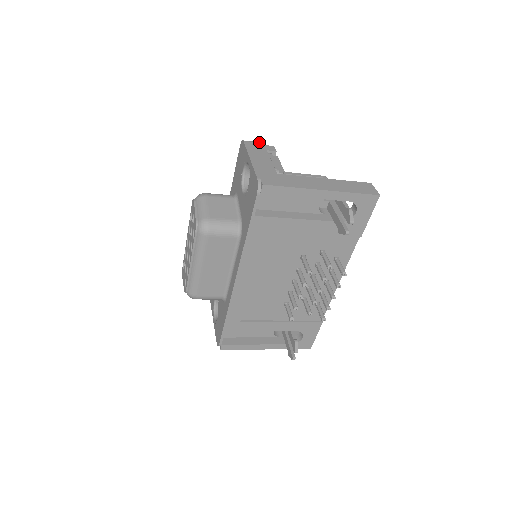
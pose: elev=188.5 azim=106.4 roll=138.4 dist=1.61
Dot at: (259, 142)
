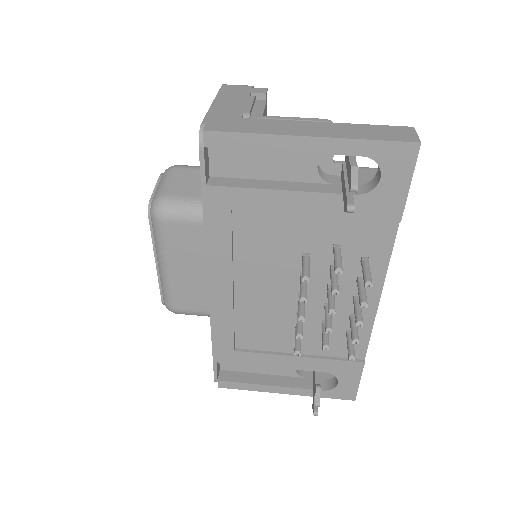
Dot at: (247, 85)
